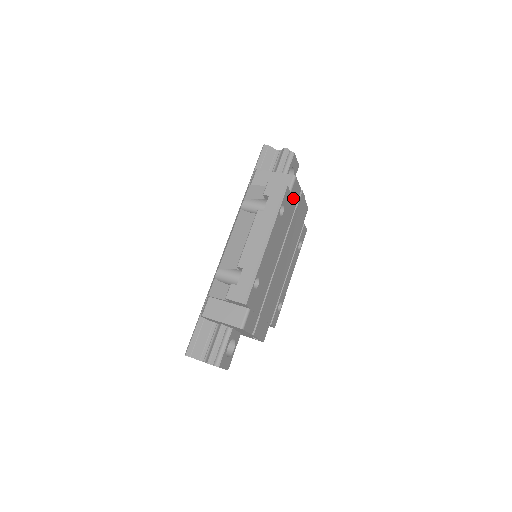
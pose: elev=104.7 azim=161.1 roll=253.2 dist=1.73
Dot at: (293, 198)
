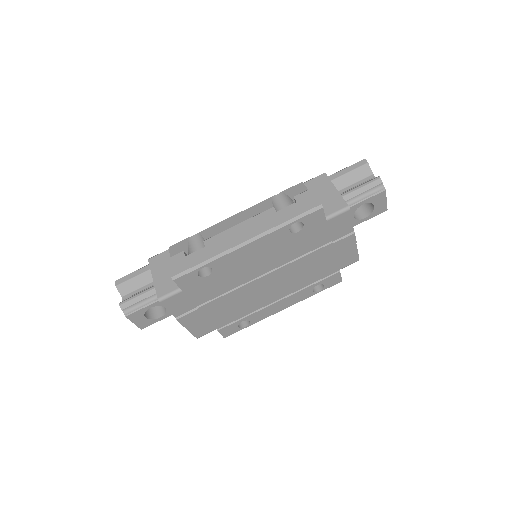
Dot at: (331, 229)
